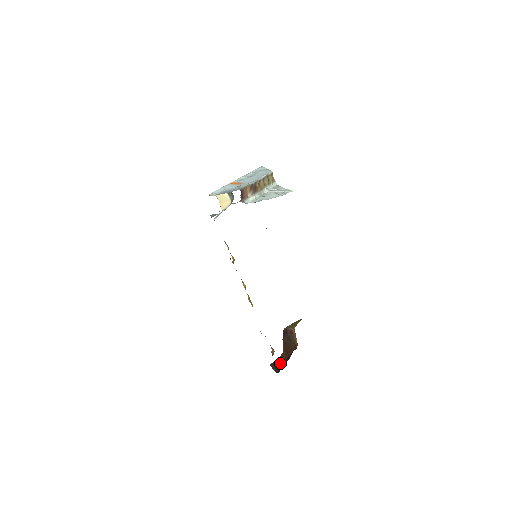
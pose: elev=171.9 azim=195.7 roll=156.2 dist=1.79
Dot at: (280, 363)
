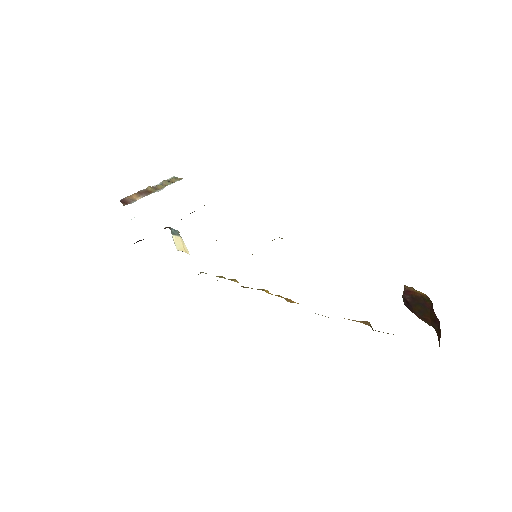
Dot at: occluded
